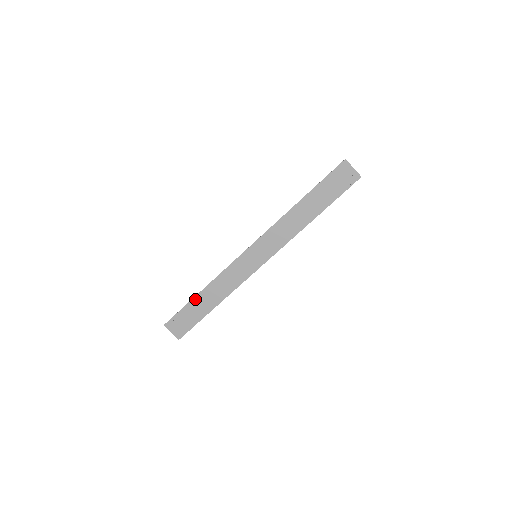
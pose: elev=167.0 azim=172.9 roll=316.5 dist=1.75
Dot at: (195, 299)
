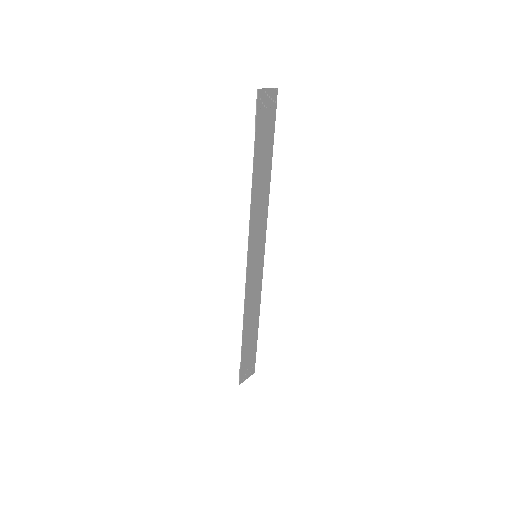
Dot at: (243, 342)
